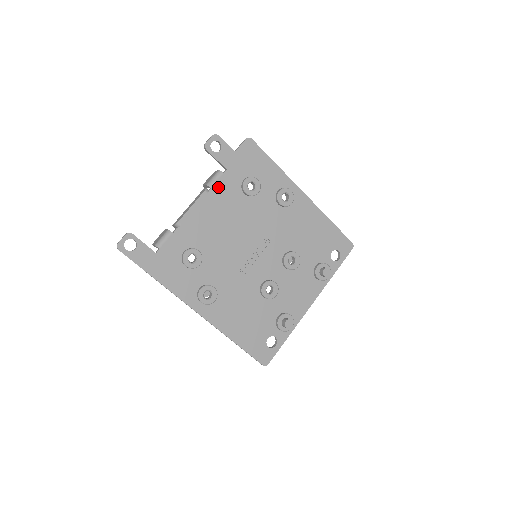
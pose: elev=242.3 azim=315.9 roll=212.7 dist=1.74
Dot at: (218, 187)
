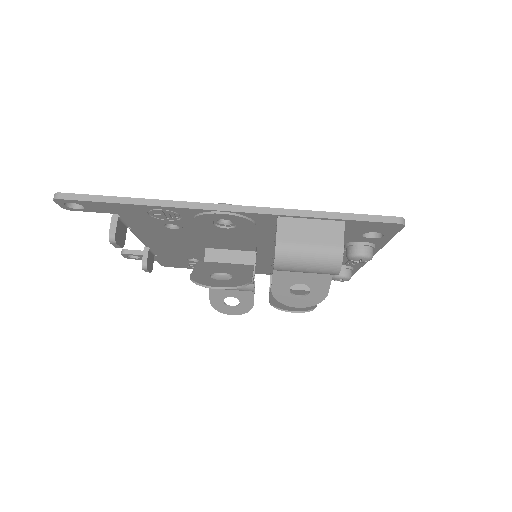
Dot at: occluded
